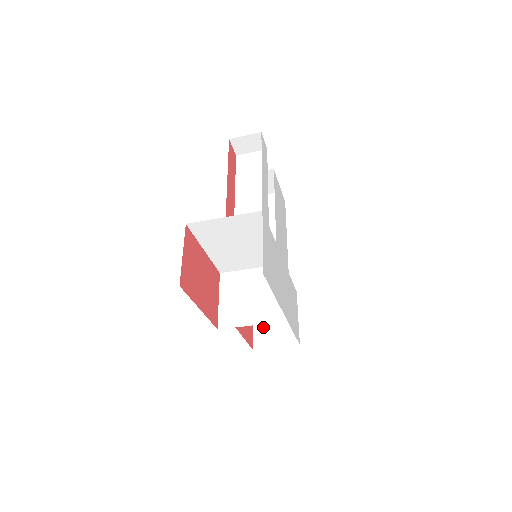
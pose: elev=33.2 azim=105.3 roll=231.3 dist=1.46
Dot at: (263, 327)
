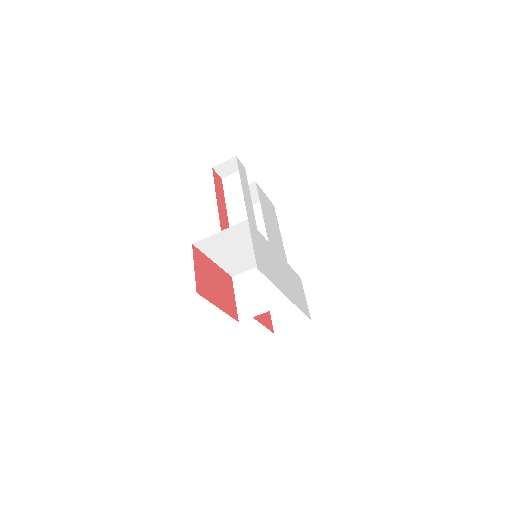
Dot at: (279, 313)
